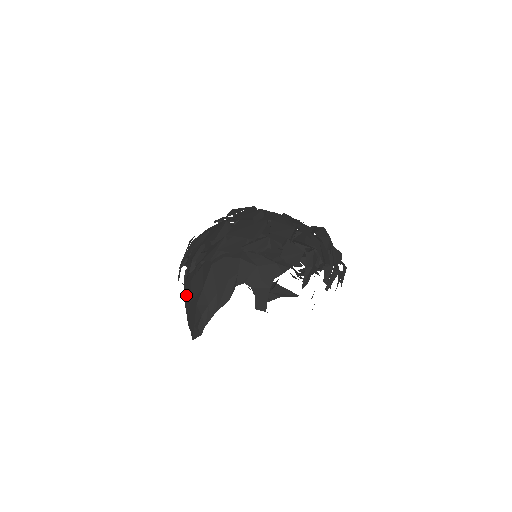
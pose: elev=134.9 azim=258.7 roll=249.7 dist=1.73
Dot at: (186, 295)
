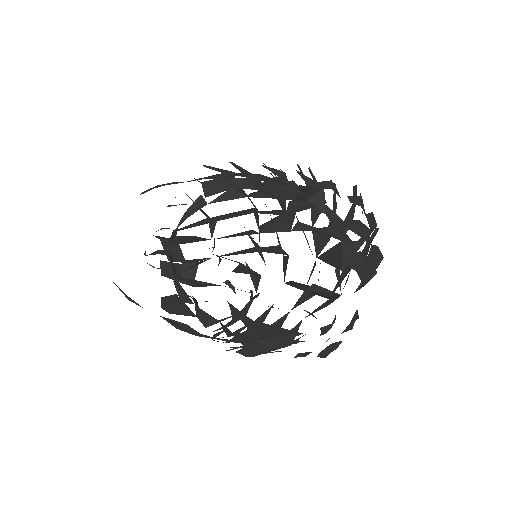
Dot at: occluded
